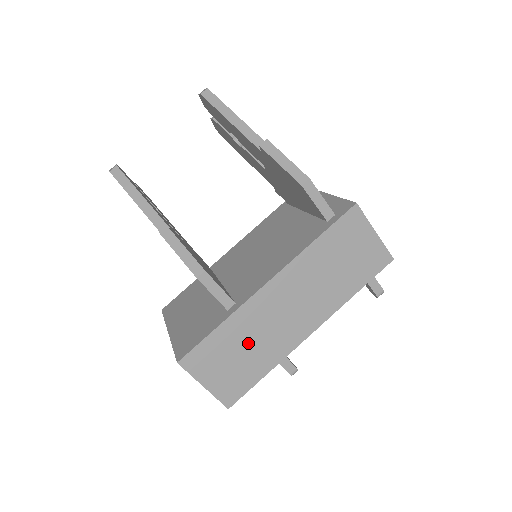
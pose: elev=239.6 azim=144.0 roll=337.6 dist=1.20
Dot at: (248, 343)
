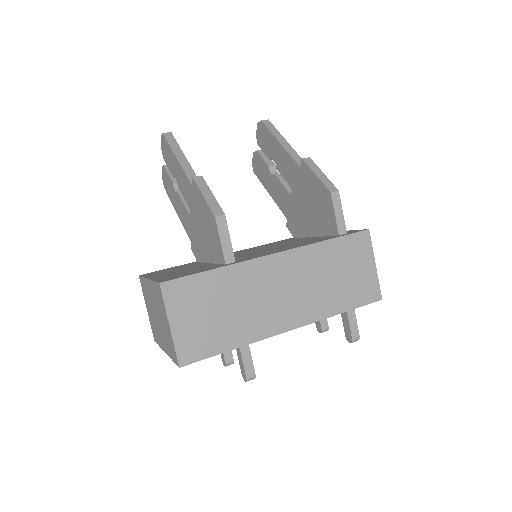
Dot at: (231, 304)
